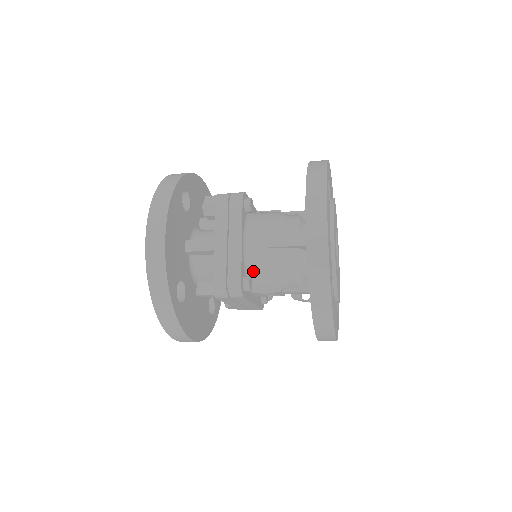
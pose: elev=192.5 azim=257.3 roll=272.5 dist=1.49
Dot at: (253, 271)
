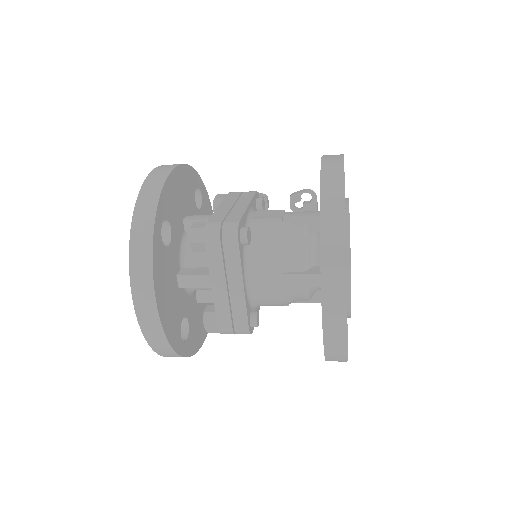
Dot at: (259, 303)
